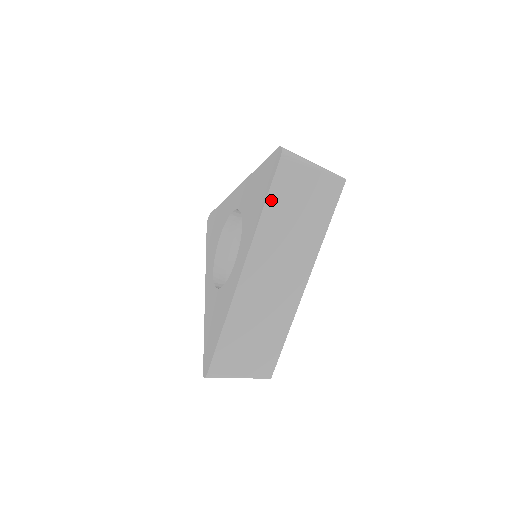
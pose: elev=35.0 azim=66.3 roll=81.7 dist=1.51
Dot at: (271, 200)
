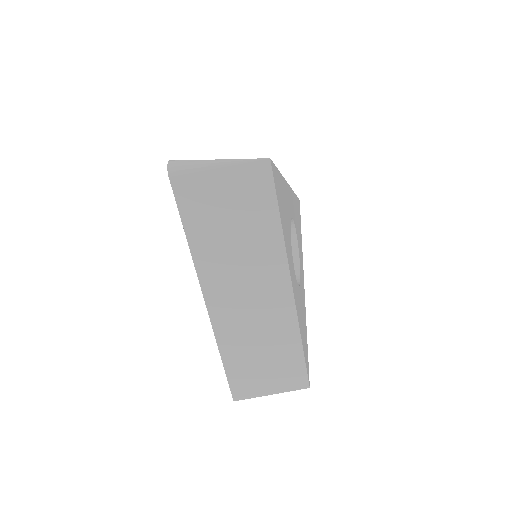
Dot at: (189, 224)
